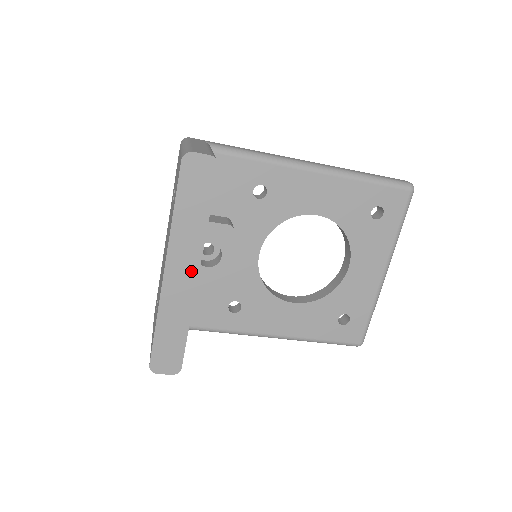
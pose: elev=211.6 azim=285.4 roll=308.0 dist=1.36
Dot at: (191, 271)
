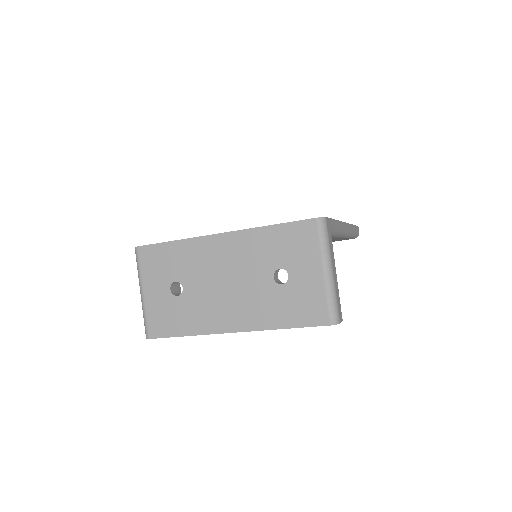
Dot at: occluded
